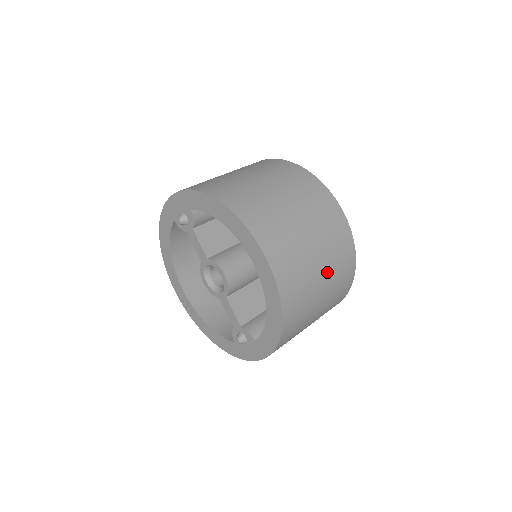
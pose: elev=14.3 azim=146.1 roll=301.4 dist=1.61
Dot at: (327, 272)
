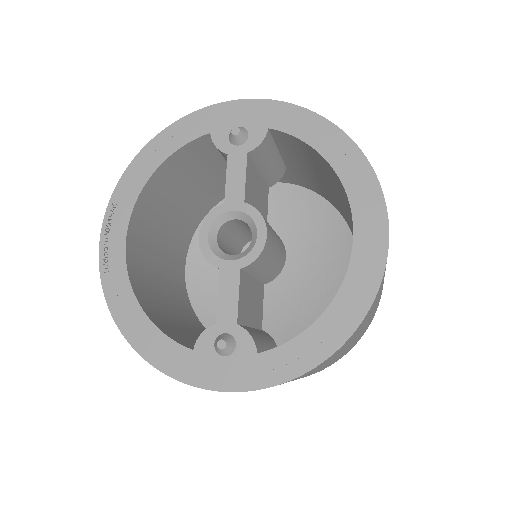
Dot at: occluded
